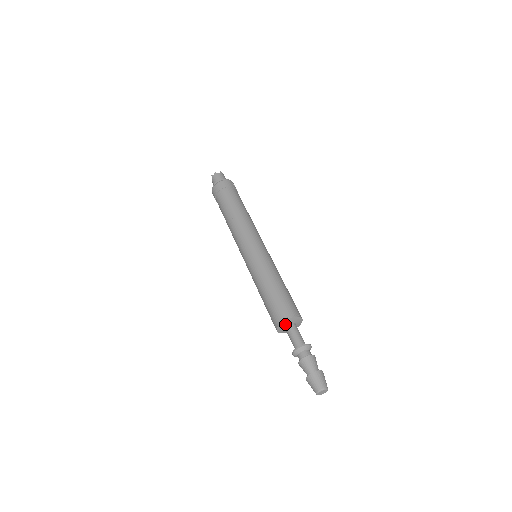
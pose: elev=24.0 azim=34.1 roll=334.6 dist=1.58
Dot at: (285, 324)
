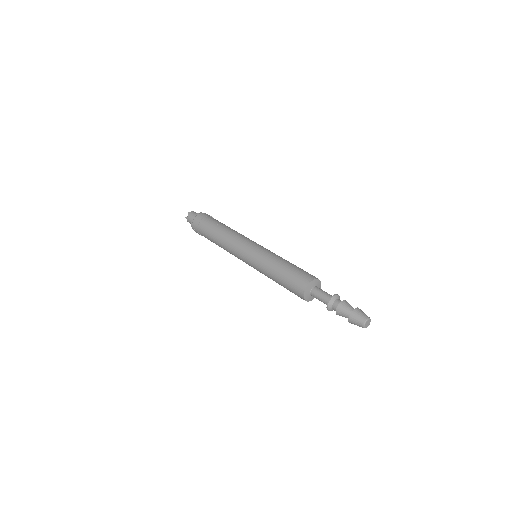
Dot at: (312, 285)
